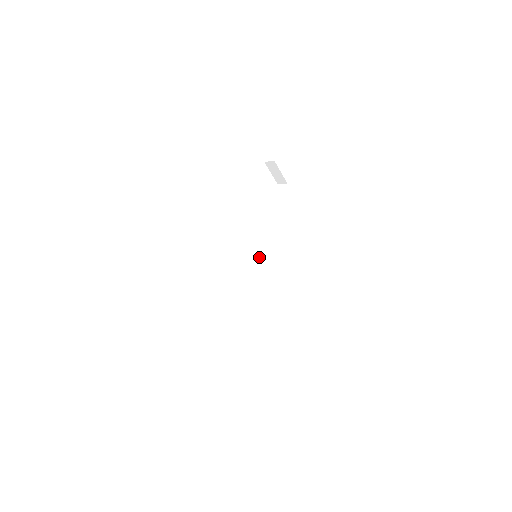
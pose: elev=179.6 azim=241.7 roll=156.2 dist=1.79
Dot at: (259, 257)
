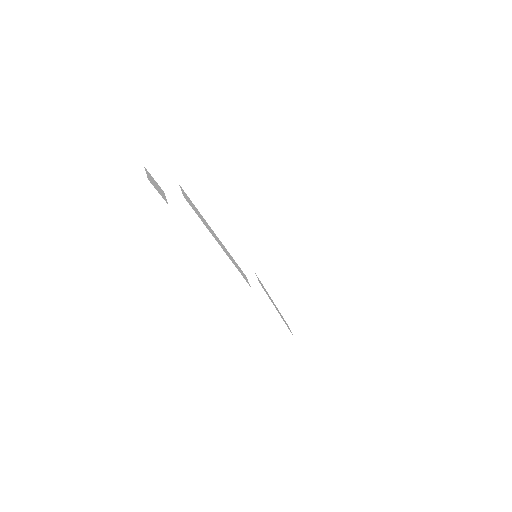
Dot at: occluded
